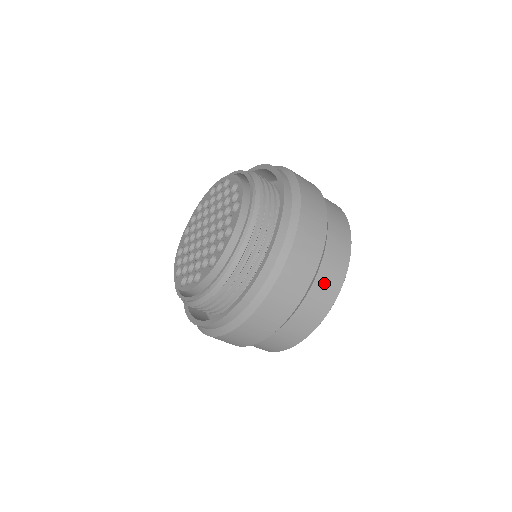
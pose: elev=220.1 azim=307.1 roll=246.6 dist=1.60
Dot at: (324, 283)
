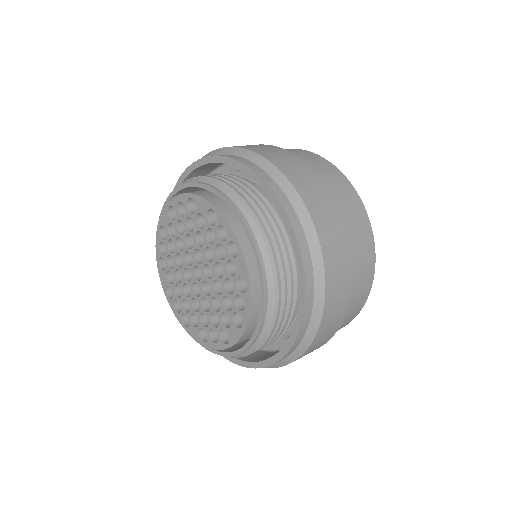
Dot at: (360, 274)
